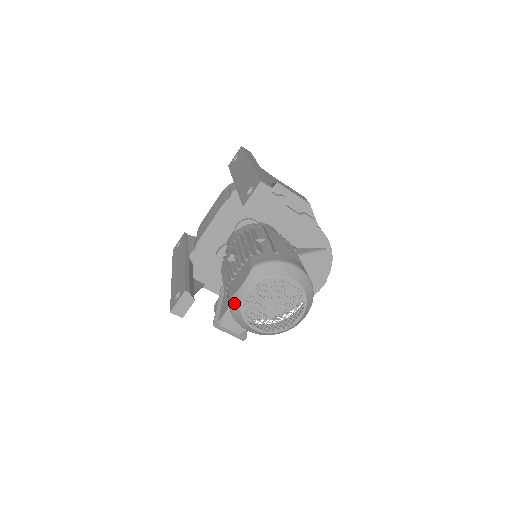
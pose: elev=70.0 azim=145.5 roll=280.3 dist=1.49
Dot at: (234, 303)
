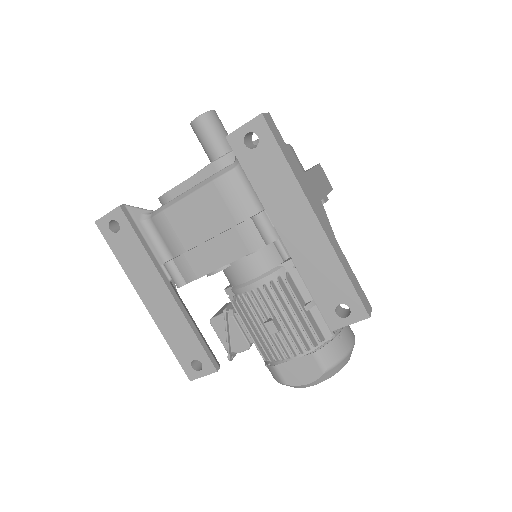
Dot at: (290, 386)
